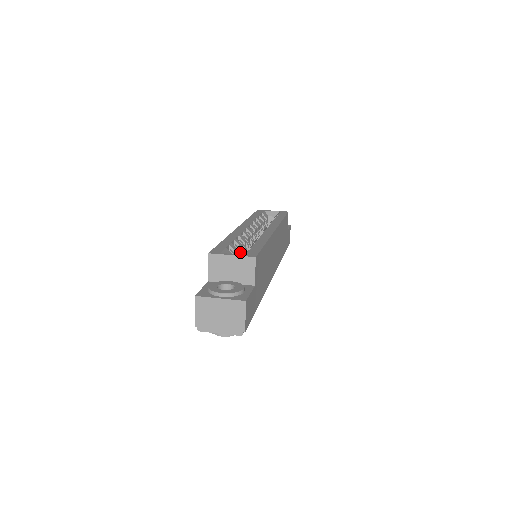
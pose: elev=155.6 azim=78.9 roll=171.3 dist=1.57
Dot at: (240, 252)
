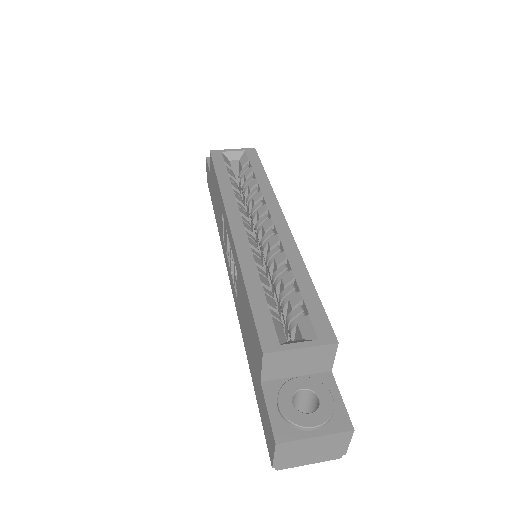
Dot at: (273, 298)
